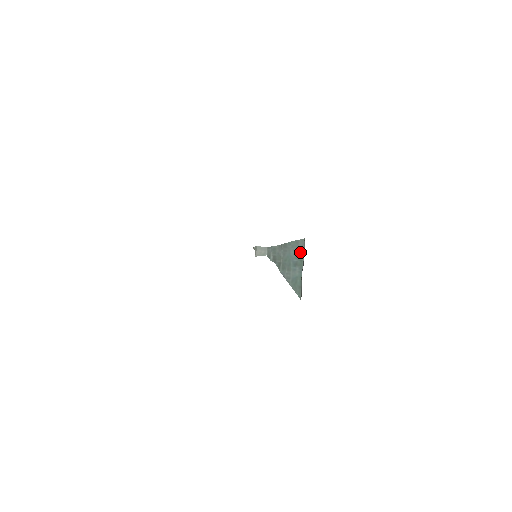
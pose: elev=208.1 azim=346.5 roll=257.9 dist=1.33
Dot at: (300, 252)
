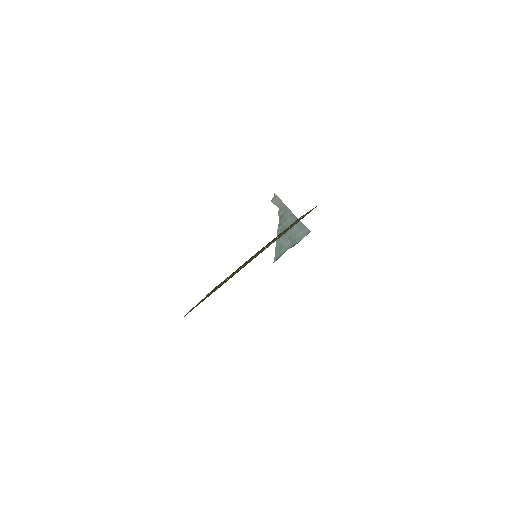
Dot at: (300, 235)
